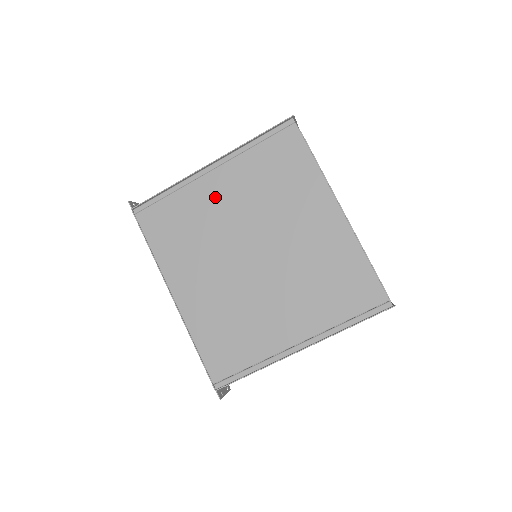
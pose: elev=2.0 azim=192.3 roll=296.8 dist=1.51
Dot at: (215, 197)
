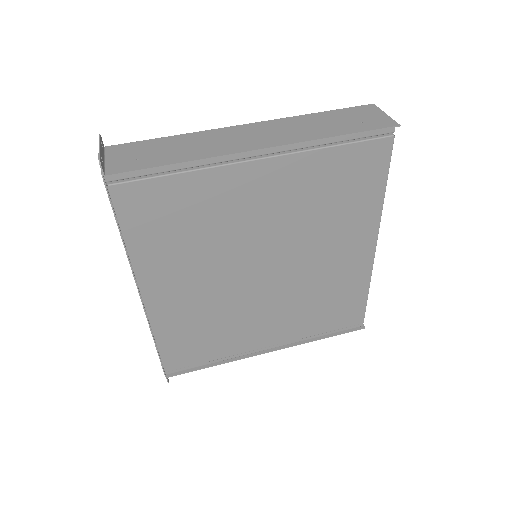
Dot at: (247, 196)
